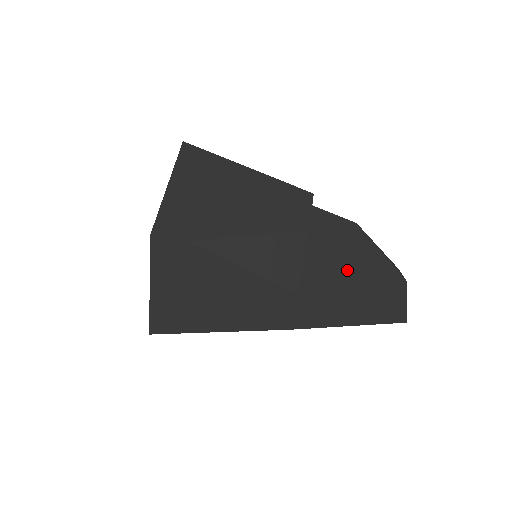
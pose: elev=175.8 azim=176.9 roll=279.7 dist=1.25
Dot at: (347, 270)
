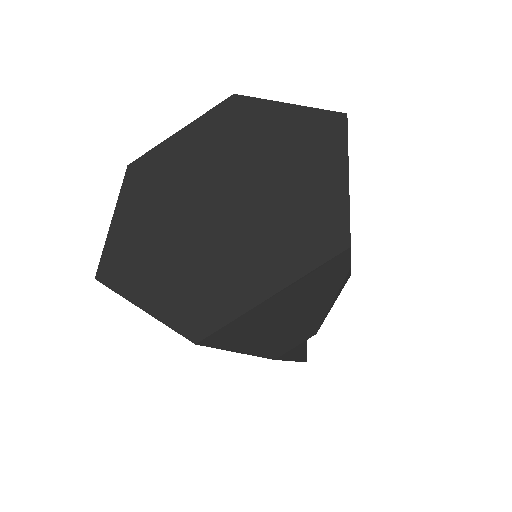
Dot at: occluded
